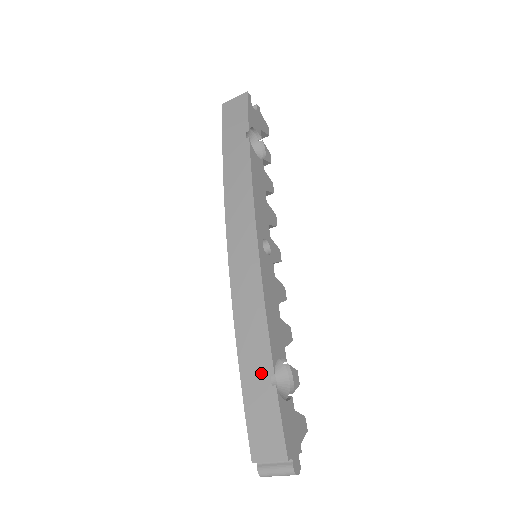
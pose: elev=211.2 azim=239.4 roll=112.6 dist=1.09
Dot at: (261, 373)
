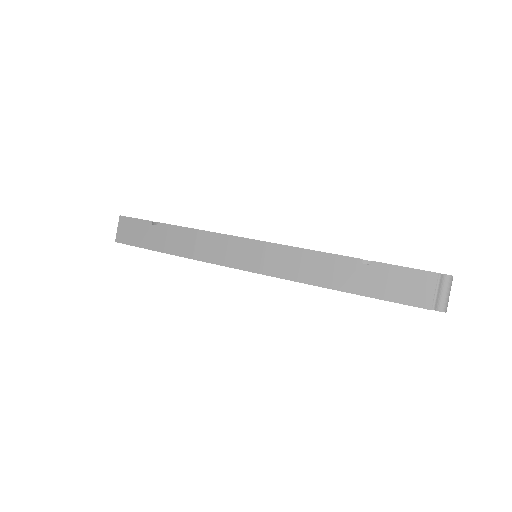
Dot at: (357, 272)
